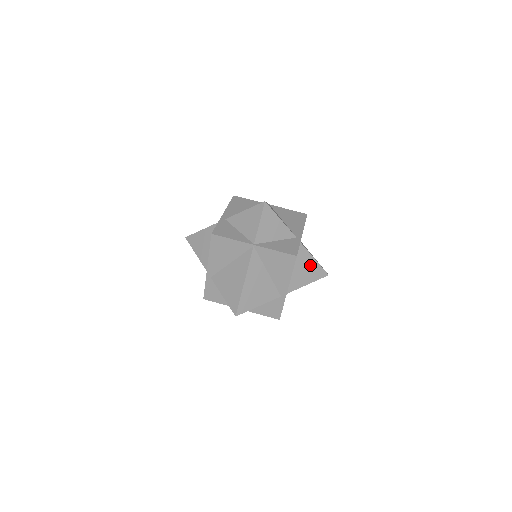
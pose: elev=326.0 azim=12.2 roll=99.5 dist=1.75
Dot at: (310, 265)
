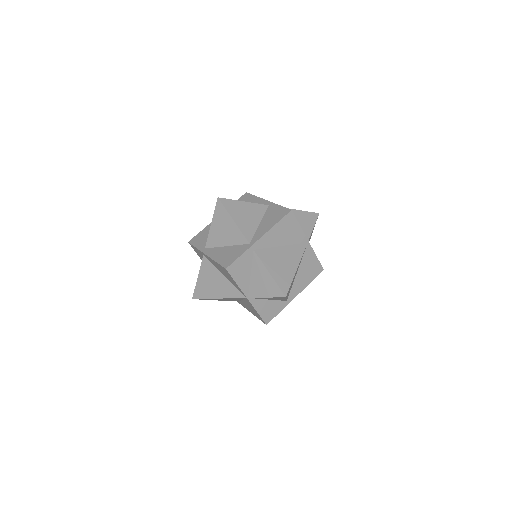
Dot at: occluded
